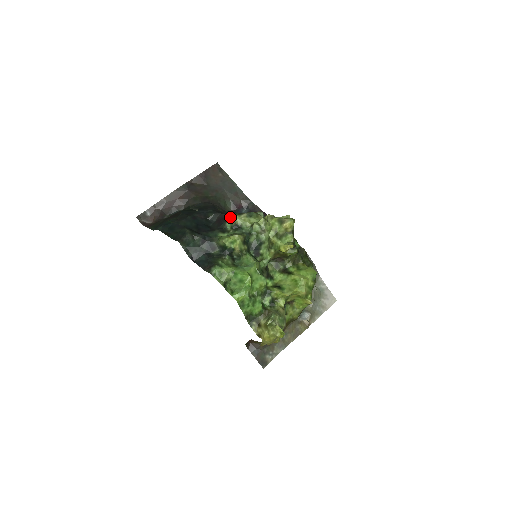
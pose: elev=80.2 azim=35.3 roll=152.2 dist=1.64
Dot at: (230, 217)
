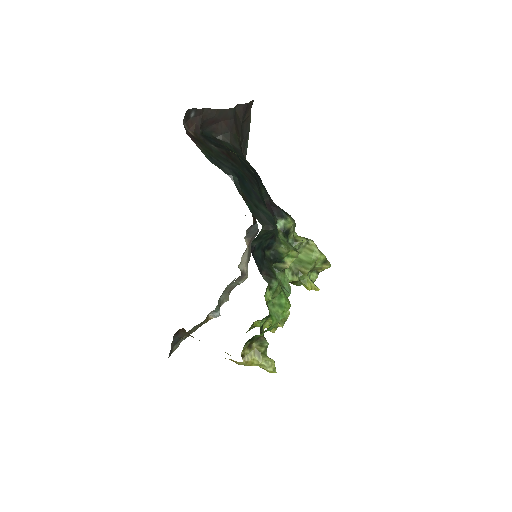
Dot at: (290, 219)
